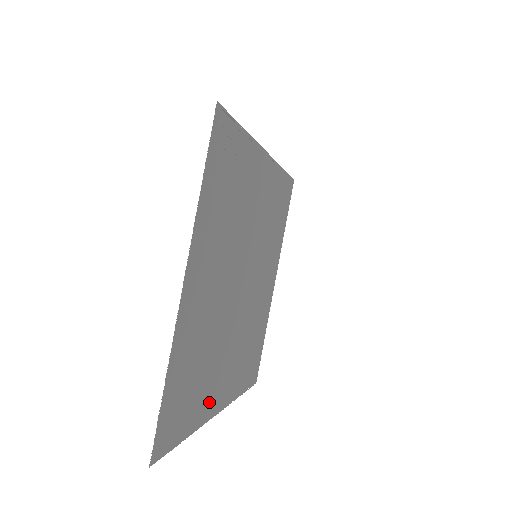
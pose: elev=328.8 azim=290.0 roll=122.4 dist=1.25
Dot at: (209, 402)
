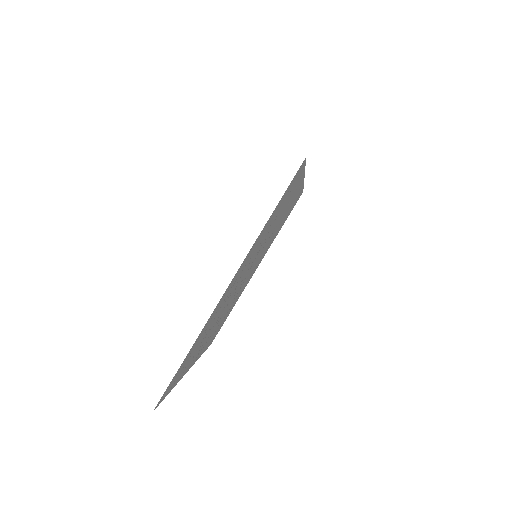
Dot at: occluded
